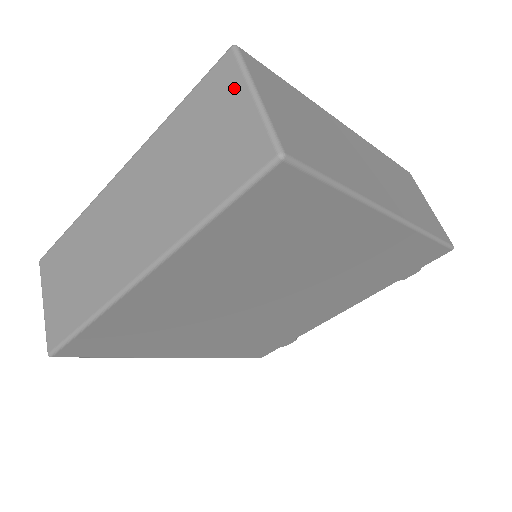
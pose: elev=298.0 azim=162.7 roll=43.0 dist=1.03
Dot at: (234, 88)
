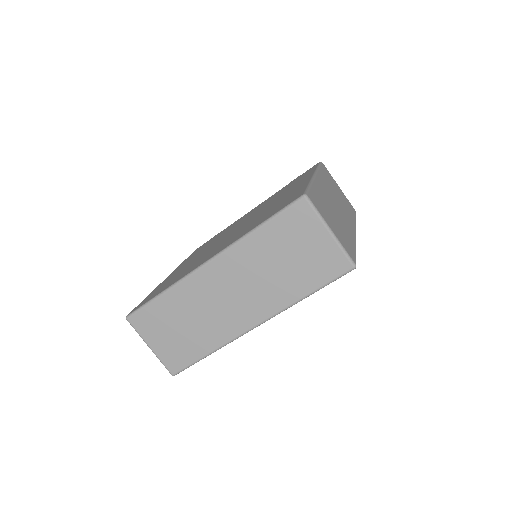
Dot at: (313, 225)
